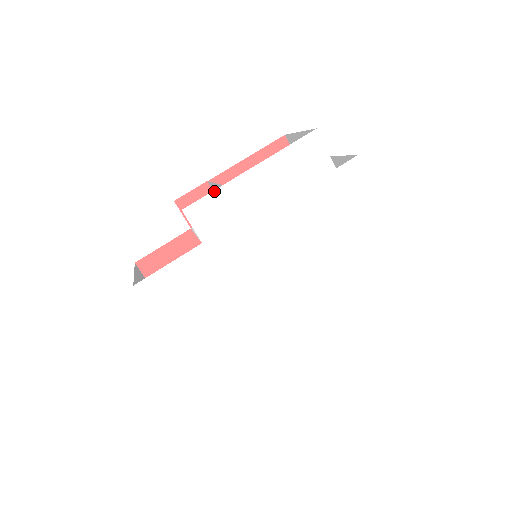
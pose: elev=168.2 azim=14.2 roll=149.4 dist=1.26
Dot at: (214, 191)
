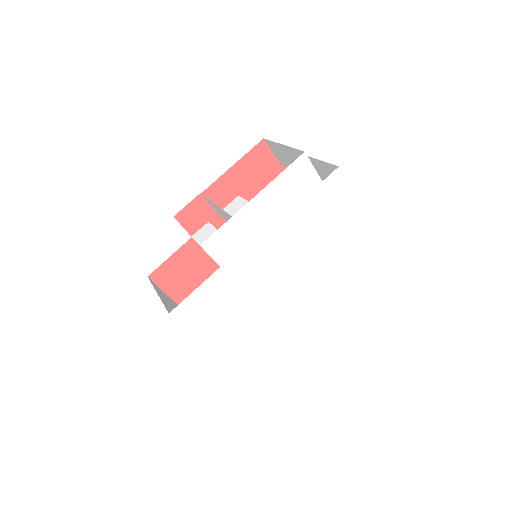
Dot at: (225, 223)
